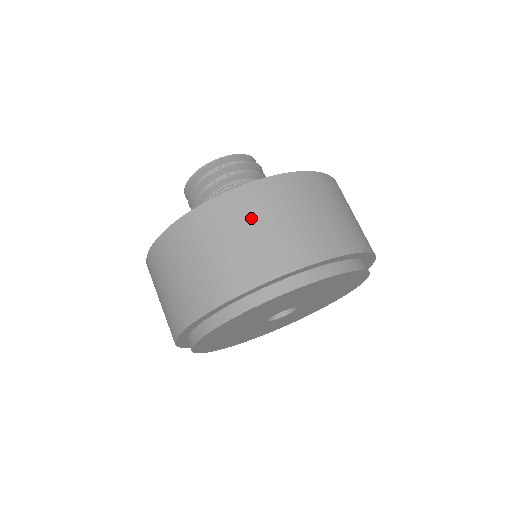
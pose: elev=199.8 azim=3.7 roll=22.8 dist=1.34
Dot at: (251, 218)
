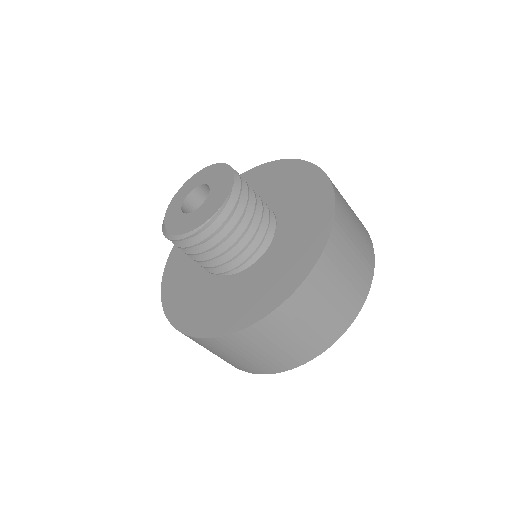
Dot at: (348, 248)
